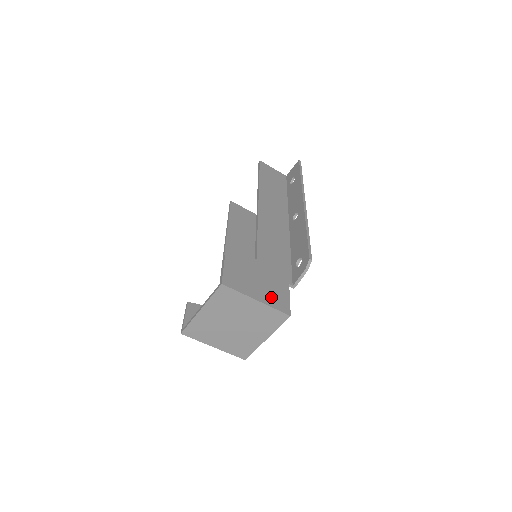
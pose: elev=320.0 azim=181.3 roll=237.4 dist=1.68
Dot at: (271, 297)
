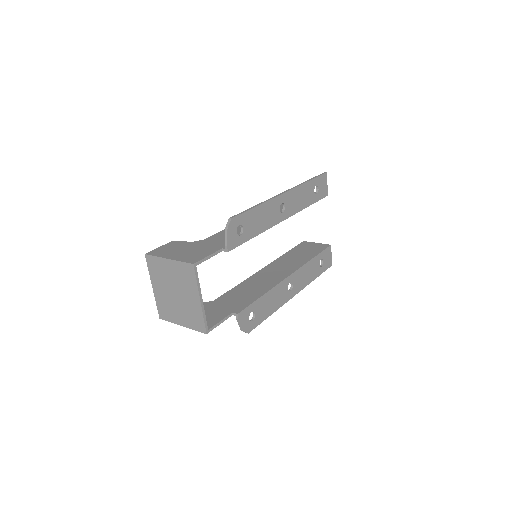
Dot at: (187, 256)
